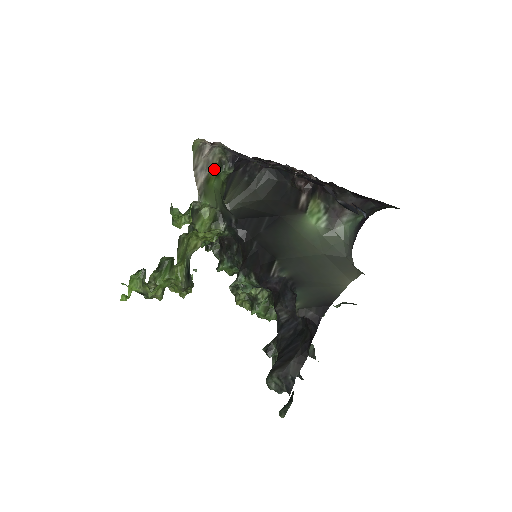
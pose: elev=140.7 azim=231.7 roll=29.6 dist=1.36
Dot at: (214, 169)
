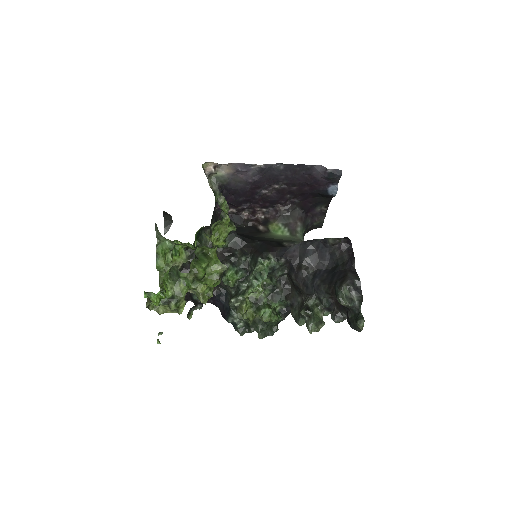
Dot at: occluded
